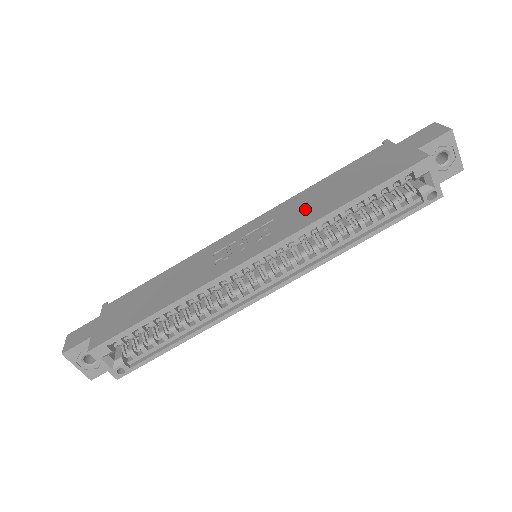
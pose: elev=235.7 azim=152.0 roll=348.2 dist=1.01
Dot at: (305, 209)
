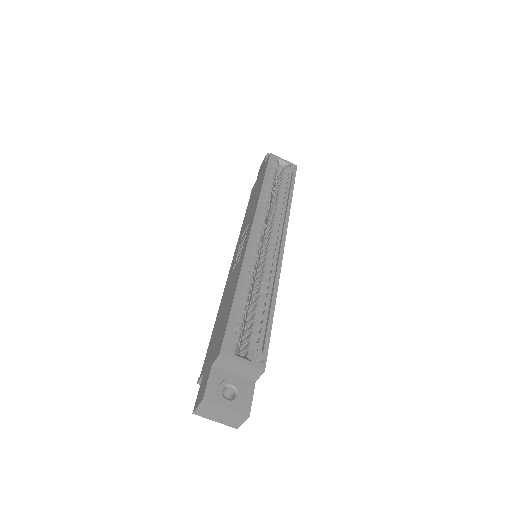
Dot at: (250, 213)
